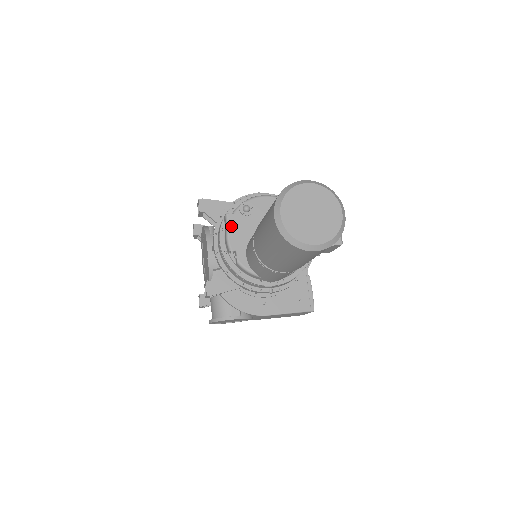
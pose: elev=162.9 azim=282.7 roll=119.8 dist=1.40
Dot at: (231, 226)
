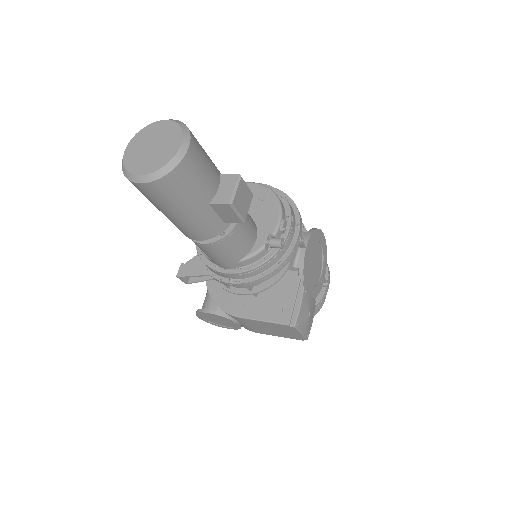
Dot at: occluded
